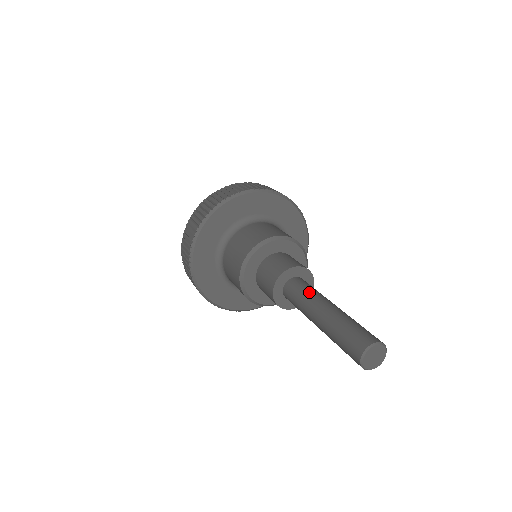
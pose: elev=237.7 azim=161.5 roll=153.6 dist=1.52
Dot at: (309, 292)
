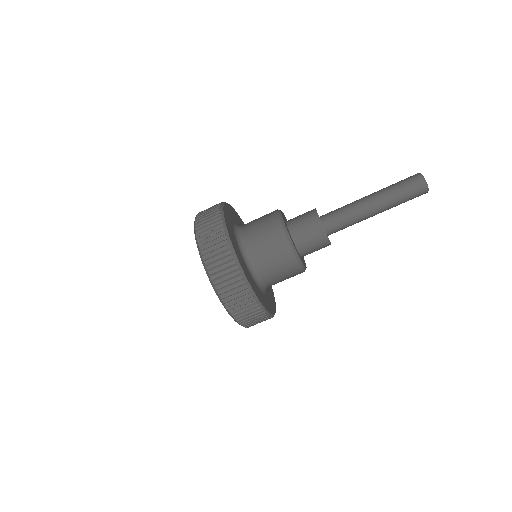
Dot at: (345, 205)
